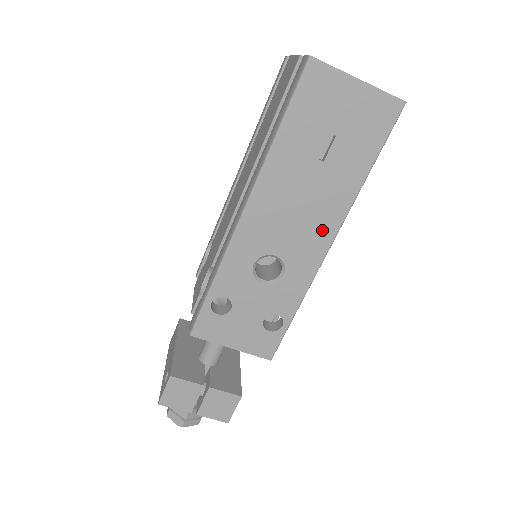
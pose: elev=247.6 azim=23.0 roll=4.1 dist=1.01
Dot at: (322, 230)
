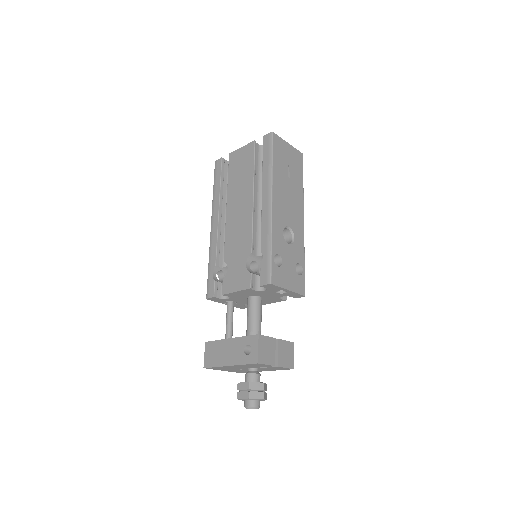
Dot at: (299, 212)
